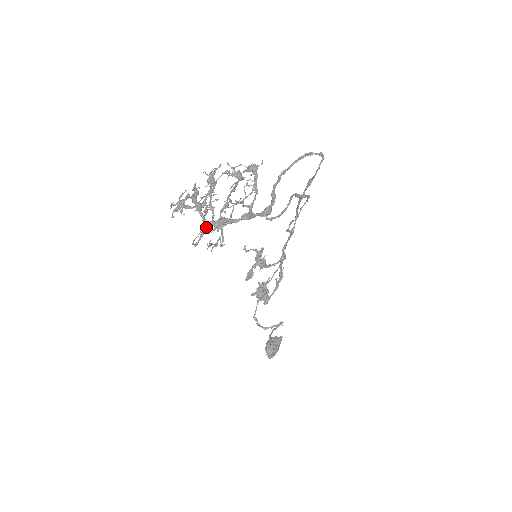
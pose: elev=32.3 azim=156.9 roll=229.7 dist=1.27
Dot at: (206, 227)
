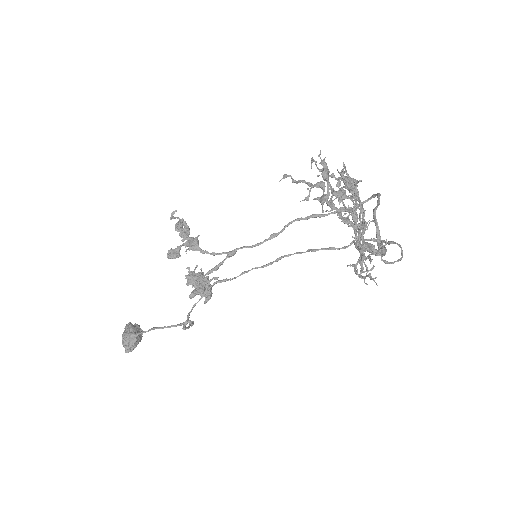
Dot at: occluded
